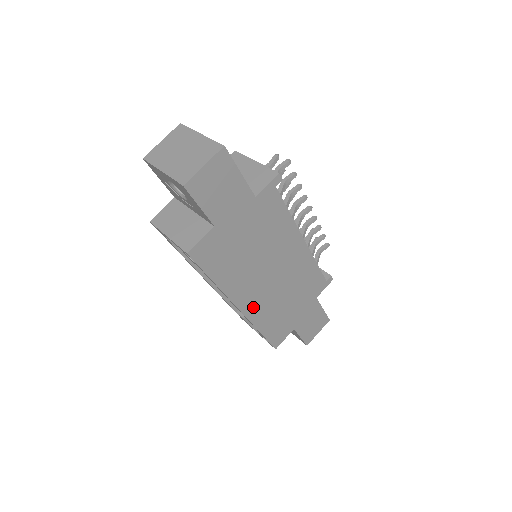
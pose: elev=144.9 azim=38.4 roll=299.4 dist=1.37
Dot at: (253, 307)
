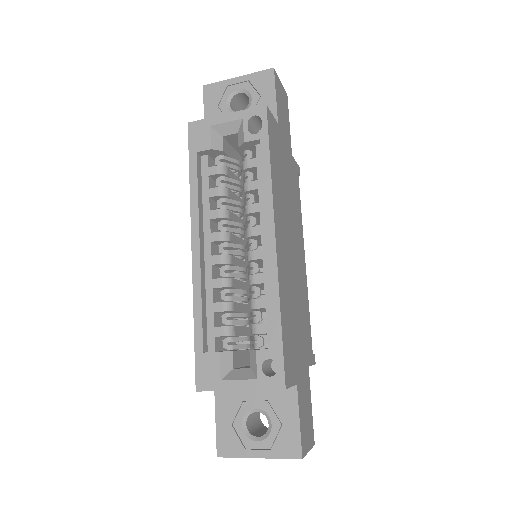
Dot at: (281, 260)
